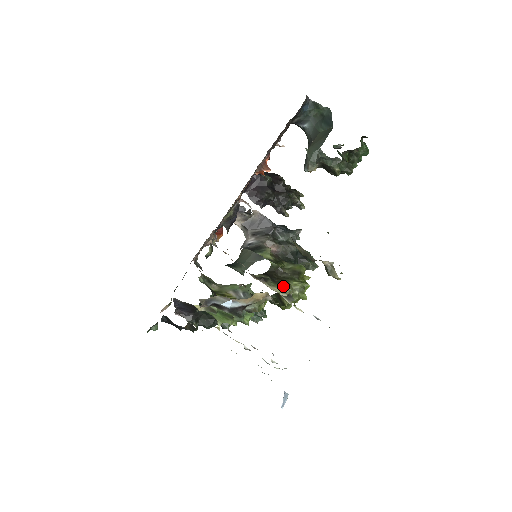
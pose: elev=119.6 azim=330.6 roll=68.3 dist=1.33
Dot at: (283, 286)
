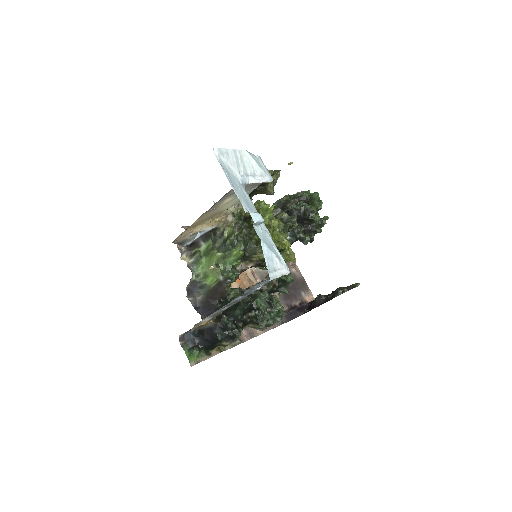
Dot at: occluded
